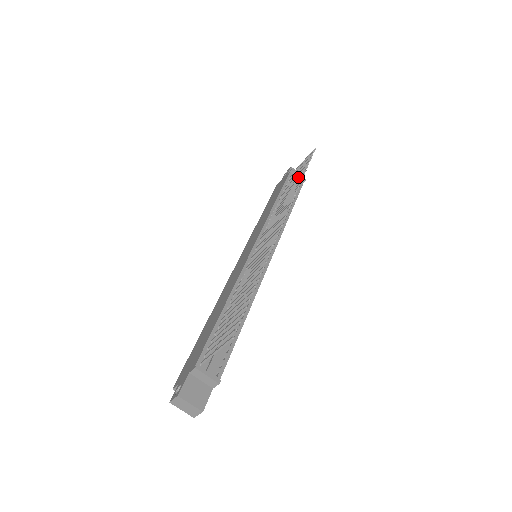
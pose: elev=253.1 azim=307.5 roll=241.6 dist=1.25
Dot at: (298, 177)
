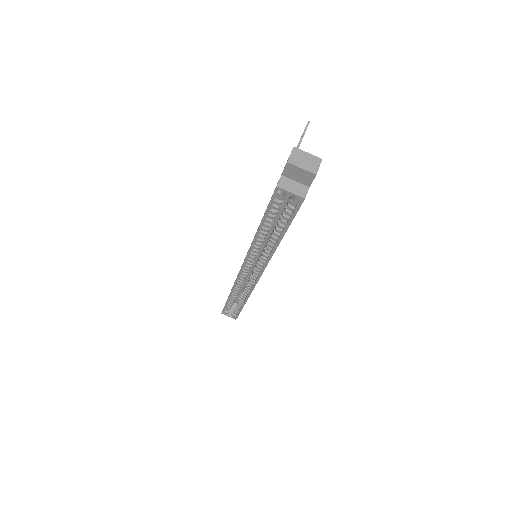
Dot at: occluded
